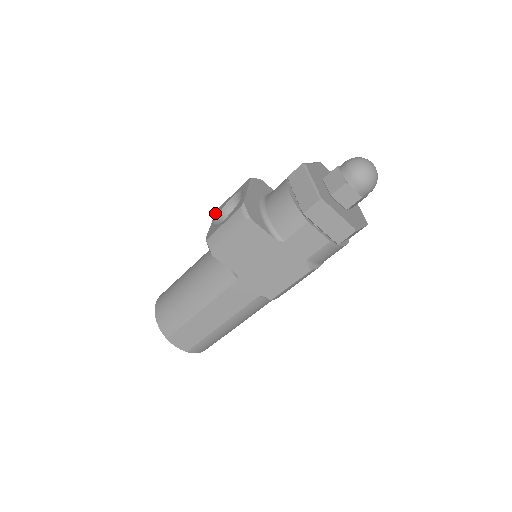
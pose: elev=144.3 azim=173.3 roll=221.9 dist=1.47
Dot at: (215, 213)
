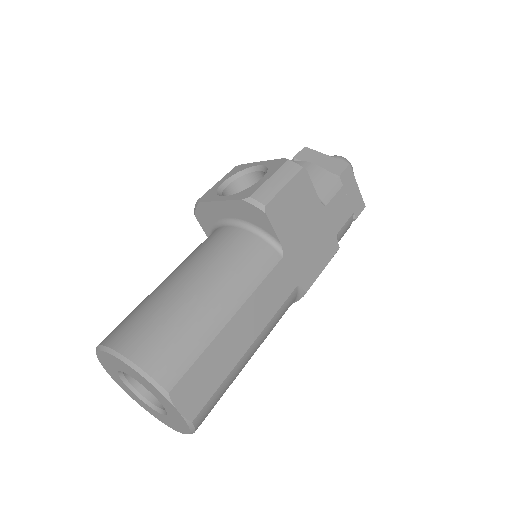
Dot at: (201, 201)
